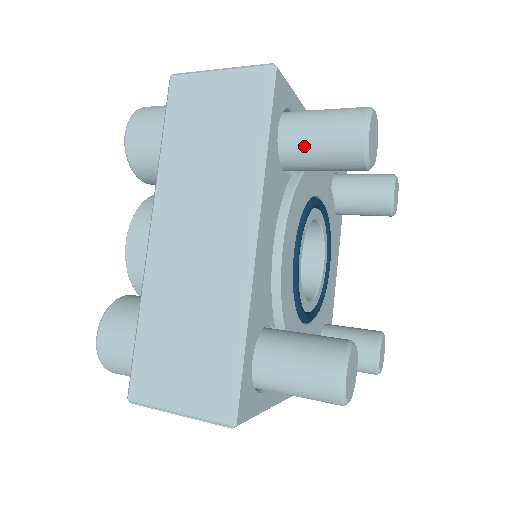
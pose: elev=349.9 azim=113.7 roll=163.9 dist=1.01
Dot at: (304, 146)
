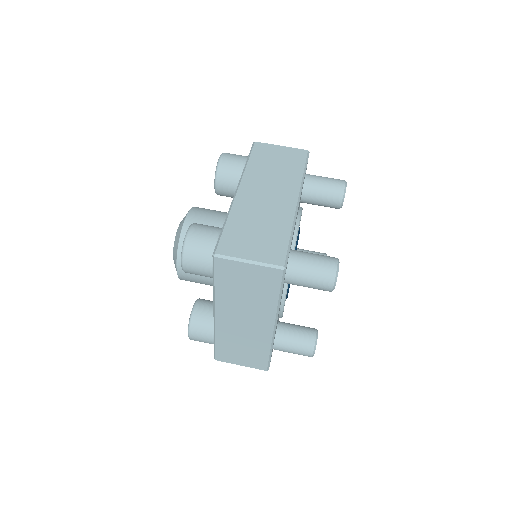
Dot at: (299, 285)
